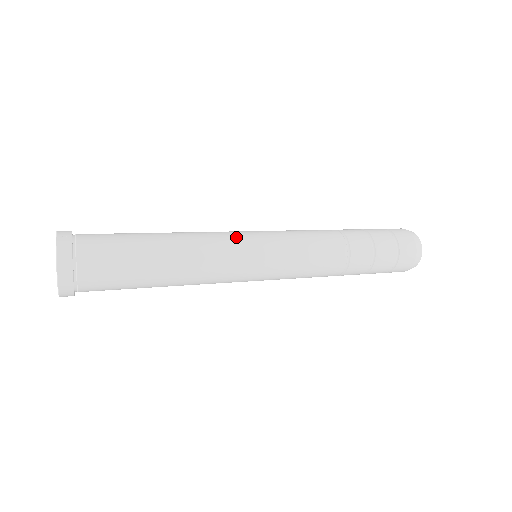
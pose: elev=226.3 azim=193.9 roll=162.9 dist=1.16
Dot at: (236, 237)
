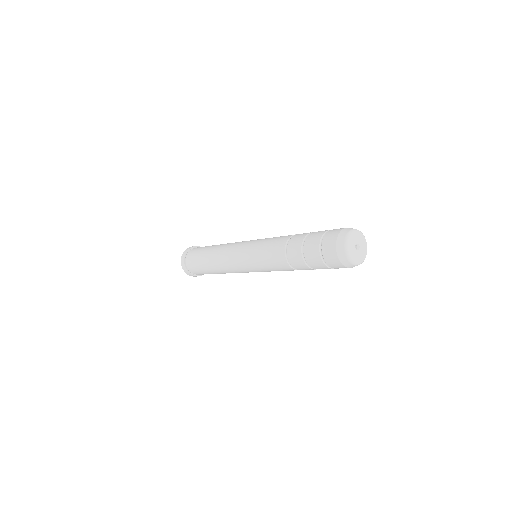
Dot at: (236, 245)
